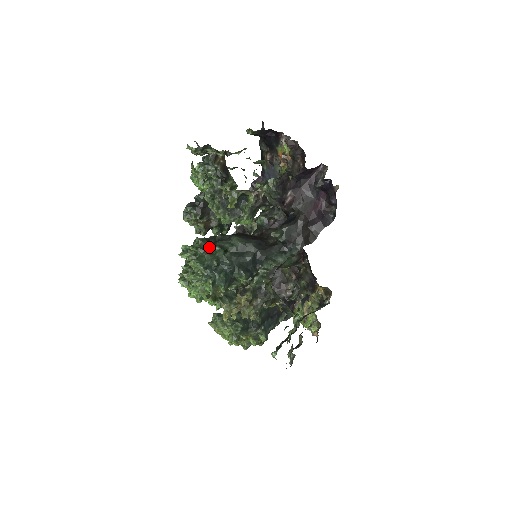
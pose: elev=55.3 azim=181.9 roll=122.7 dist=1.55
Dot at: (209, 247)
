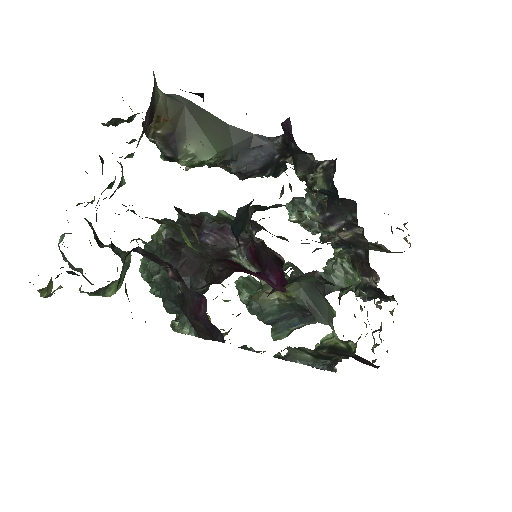
Dot at: (157, 250)
